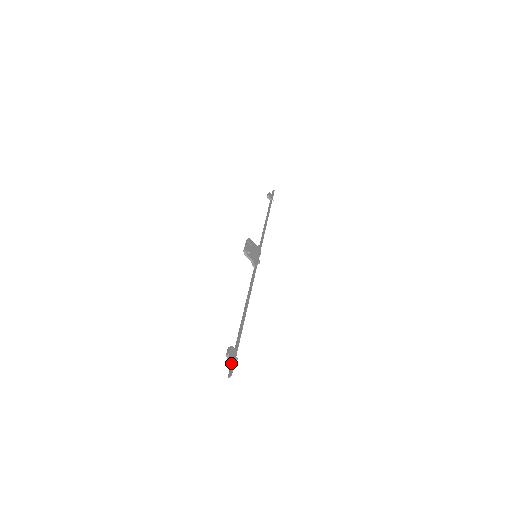
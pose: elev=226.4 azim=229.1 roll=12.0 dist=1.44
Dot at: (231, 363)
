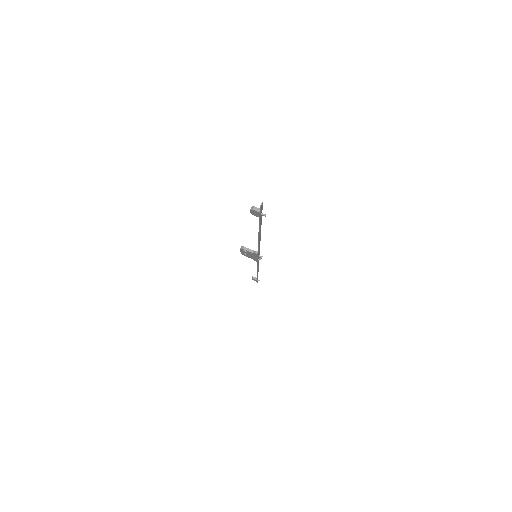
Dot at: (259, 212)
